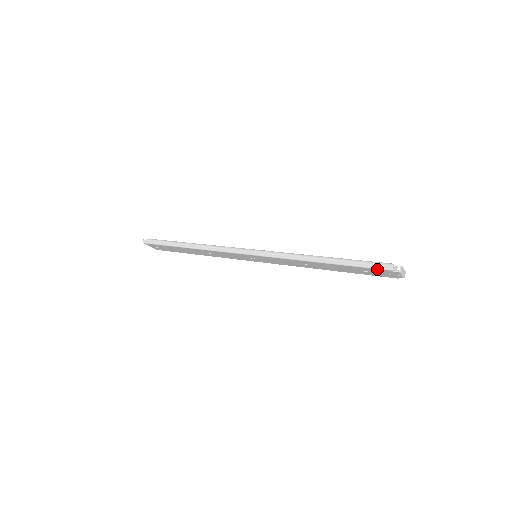
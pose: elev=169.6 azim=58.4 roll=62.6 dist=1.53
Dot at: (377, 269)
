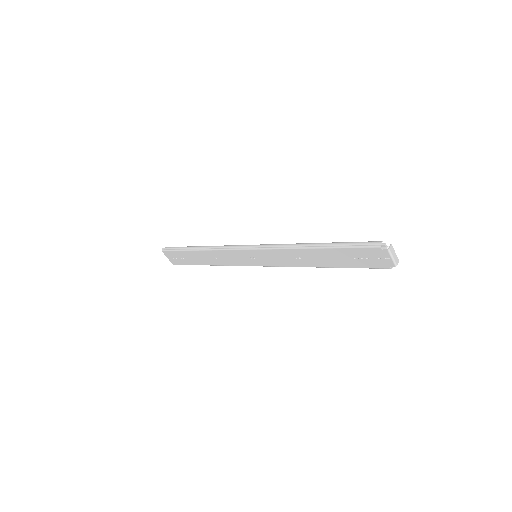
Dot at: (365, 248)
